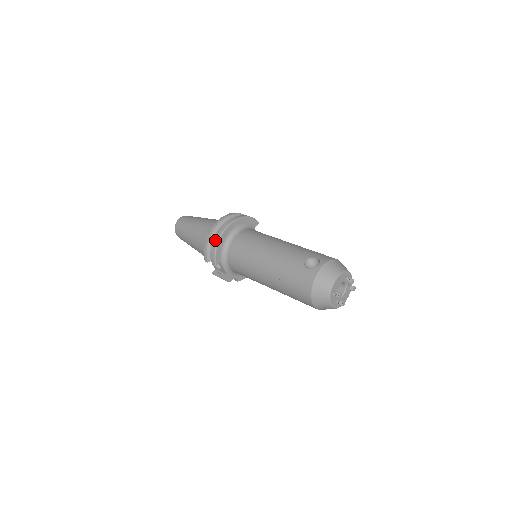
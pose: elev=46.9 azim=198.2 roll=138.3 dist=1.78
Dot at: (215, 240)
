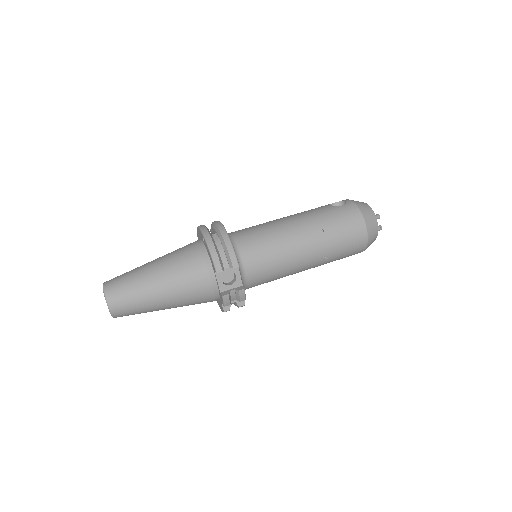
Dot at: (223, 236)
